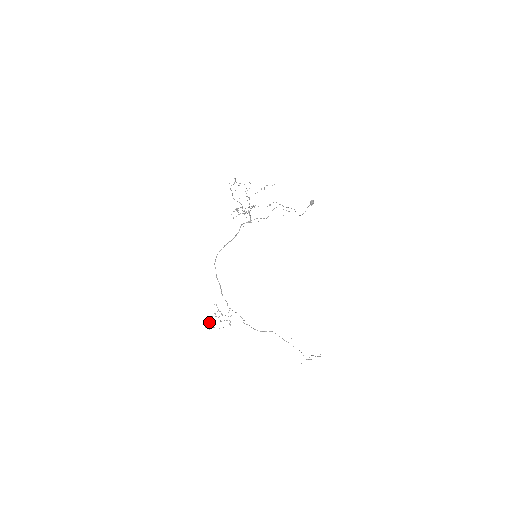
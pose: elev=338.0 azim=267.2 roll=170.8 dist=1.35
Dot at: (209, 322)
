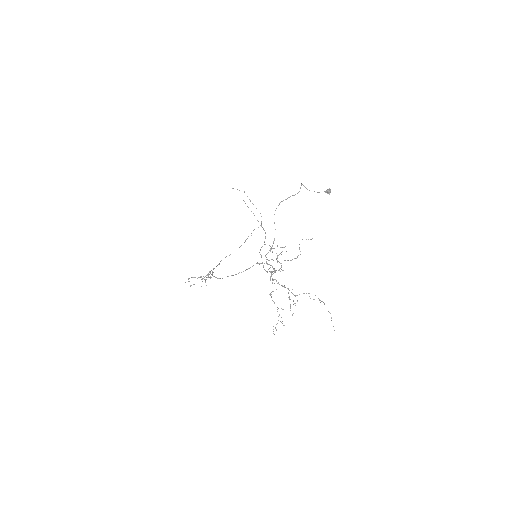
Dot at: occluded
